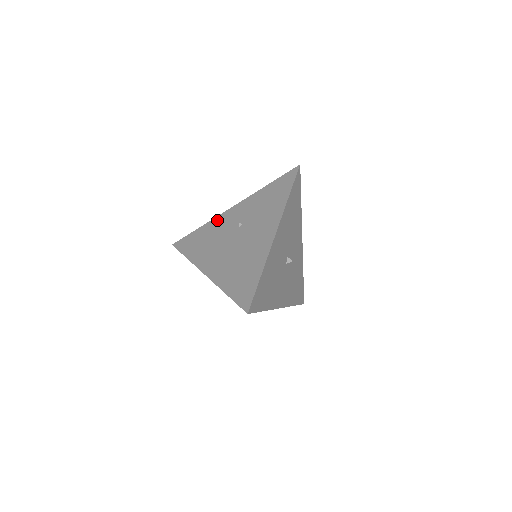
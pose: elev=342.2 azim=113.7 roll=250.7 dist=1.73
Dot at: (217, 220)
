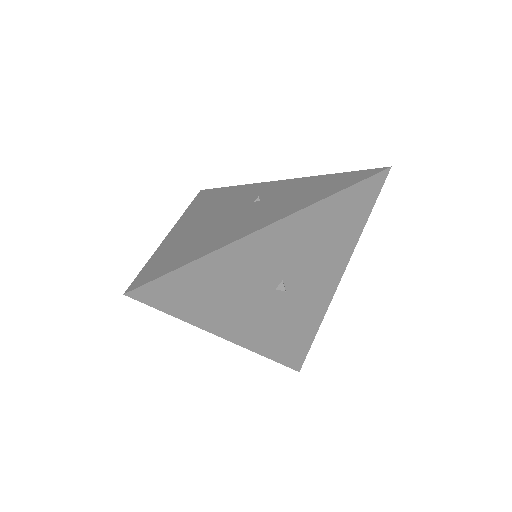
Dot at: (252, 186)
